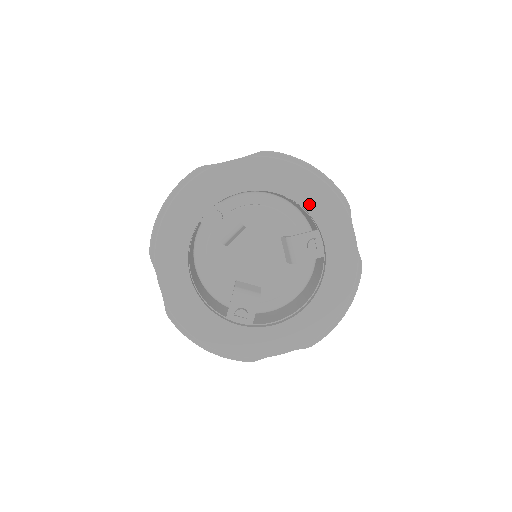
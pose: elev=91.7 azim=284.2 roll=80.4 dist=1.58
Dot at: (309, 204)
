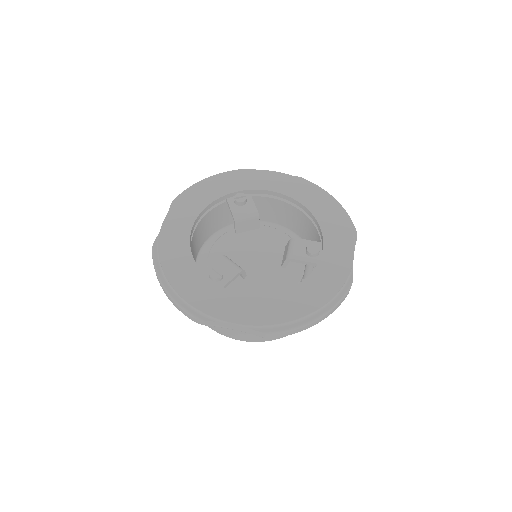
Dot at: (322, 218)
